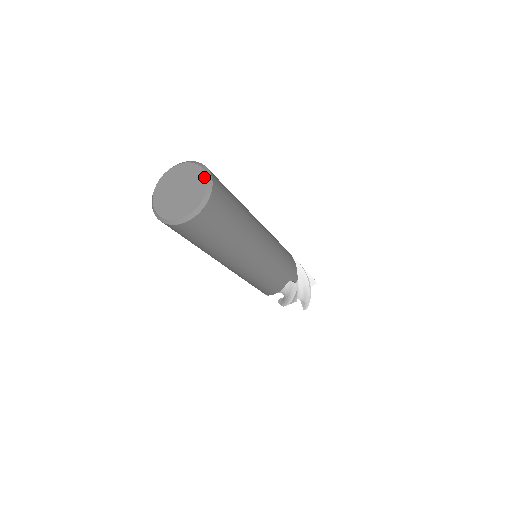
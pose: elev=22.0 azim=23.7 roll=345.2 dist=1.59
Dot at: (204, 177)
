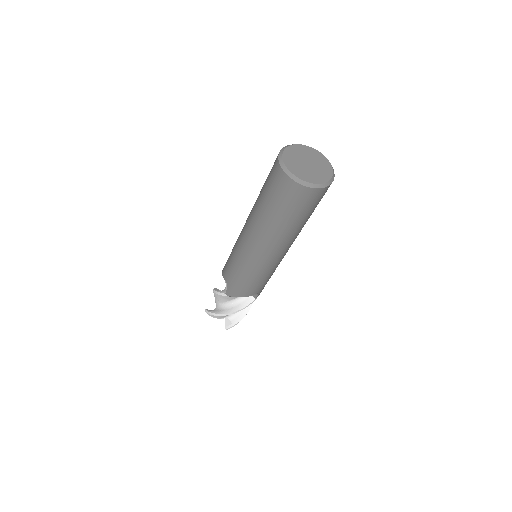
Dot at: (331, 168)
